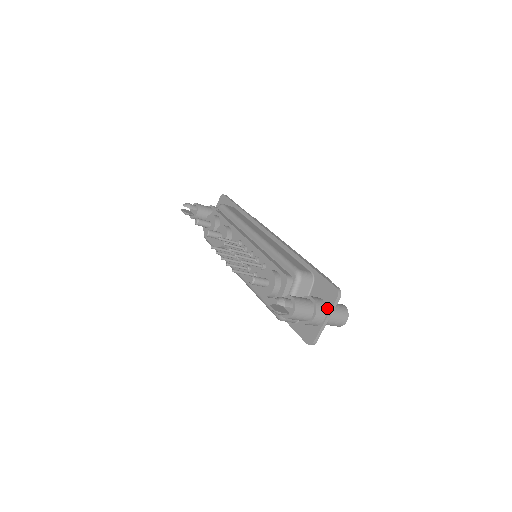
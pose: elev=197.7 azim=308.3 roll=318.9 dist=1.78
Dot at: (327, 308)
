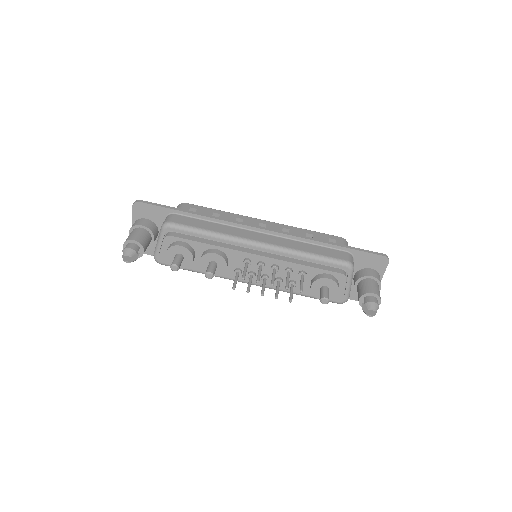
Dot at: (380, 273)
